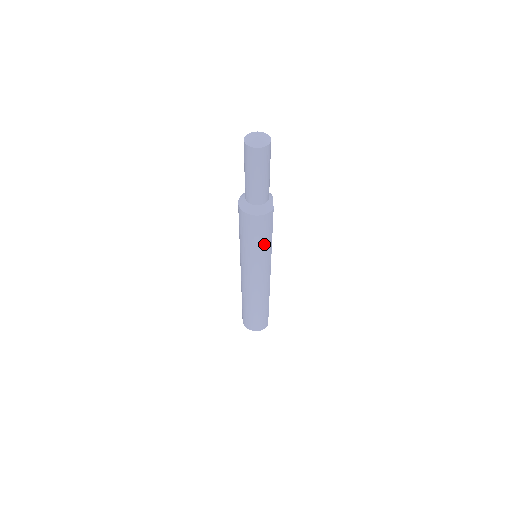
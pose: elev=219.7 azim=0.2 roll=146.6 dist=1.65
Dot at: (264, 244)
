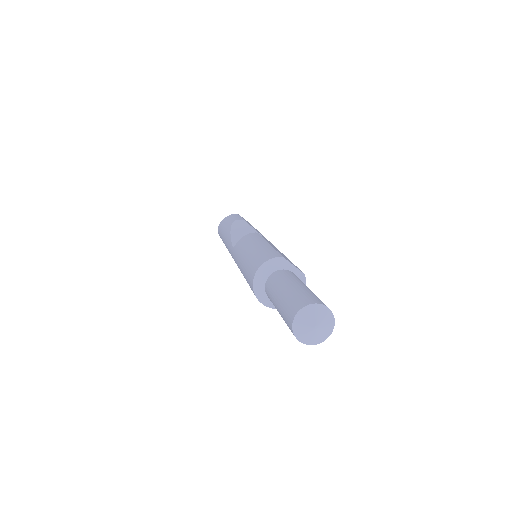
Dot at: occluded
